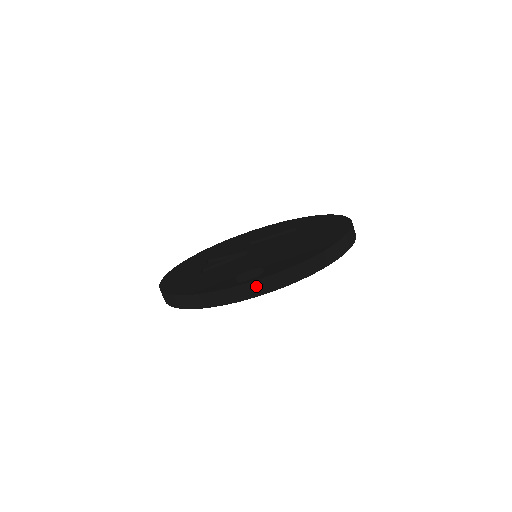
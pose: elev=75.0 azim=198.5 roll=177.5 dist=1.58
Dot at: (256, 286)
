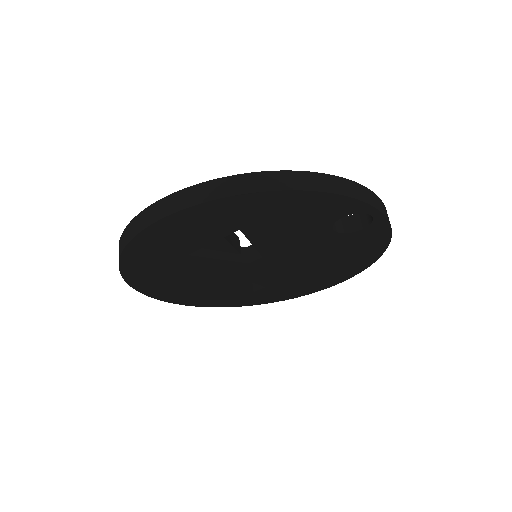
Dot at: (380, 203)
